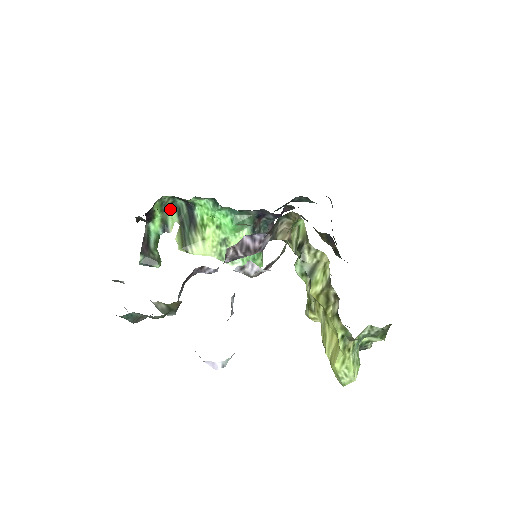
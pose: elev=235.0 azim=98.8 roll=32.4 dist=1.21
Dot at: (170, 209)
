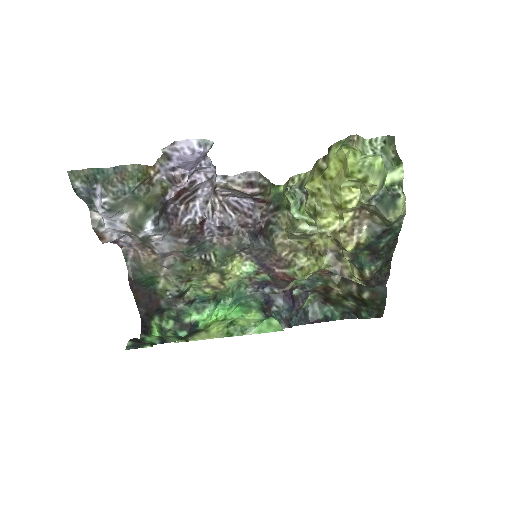
Dot at: (171, 337)
